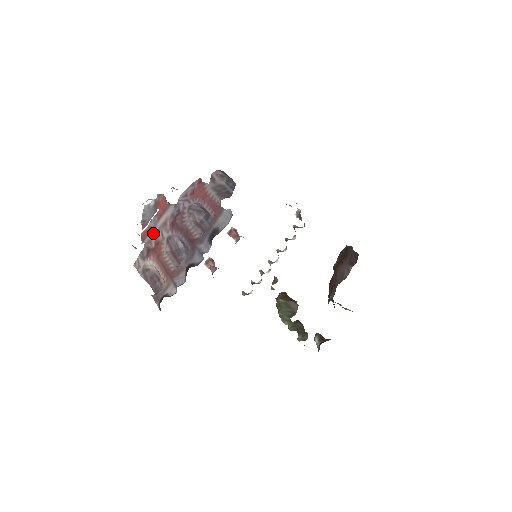
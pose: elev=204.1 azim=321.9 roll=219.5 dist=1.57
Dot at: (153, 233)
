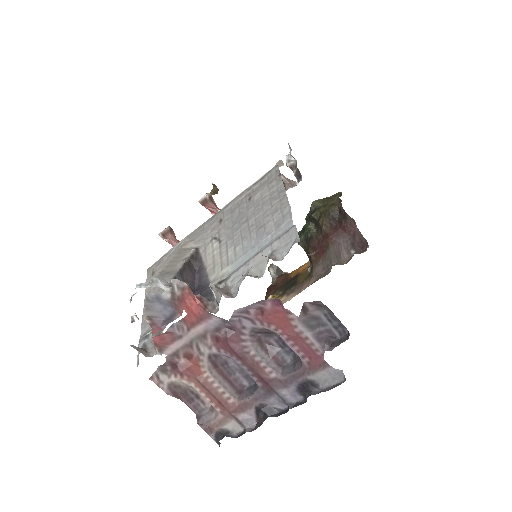
Dot at: (180, 344)
